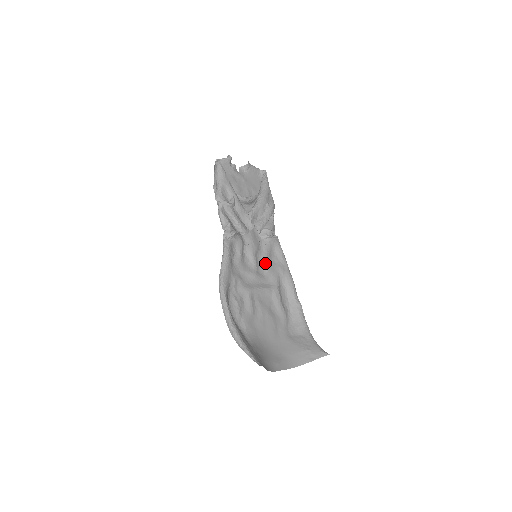
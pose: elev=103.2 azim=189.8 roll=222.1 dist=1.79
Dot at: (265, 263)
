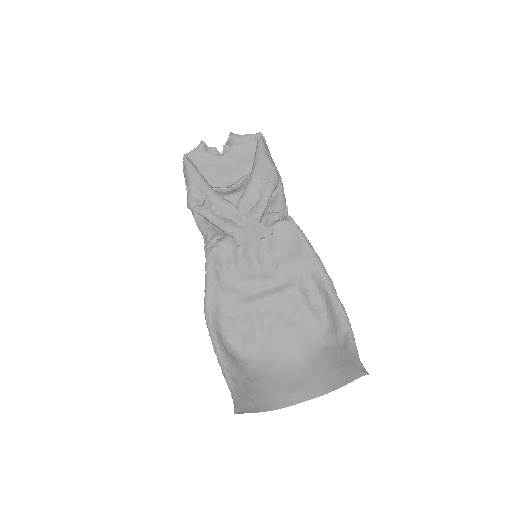
Dot at: (275, 259)
